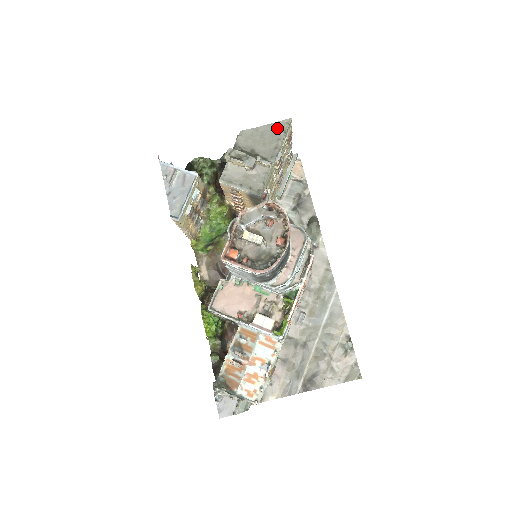
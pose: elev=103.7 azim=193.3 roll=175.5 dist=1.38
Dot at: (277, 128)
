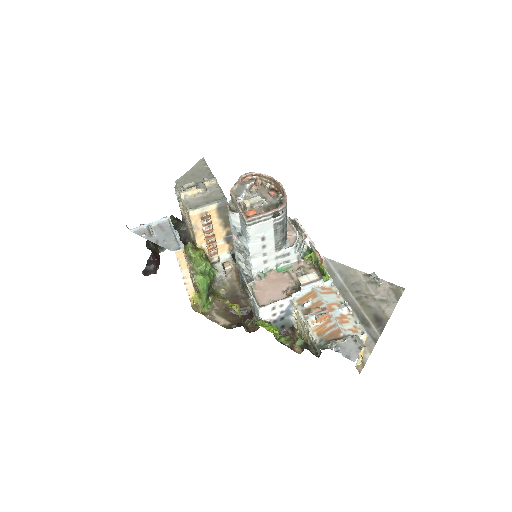
Dot at: (199, 166)
